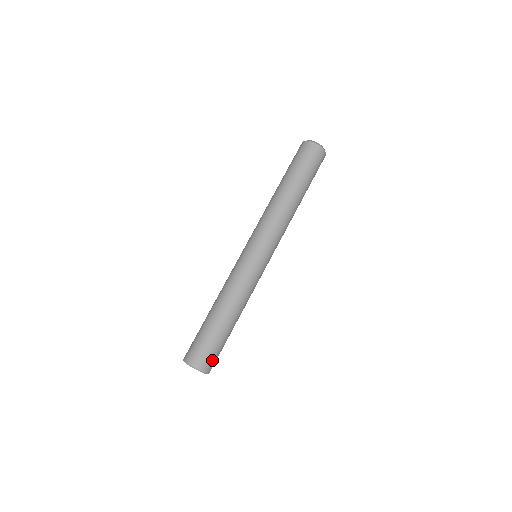
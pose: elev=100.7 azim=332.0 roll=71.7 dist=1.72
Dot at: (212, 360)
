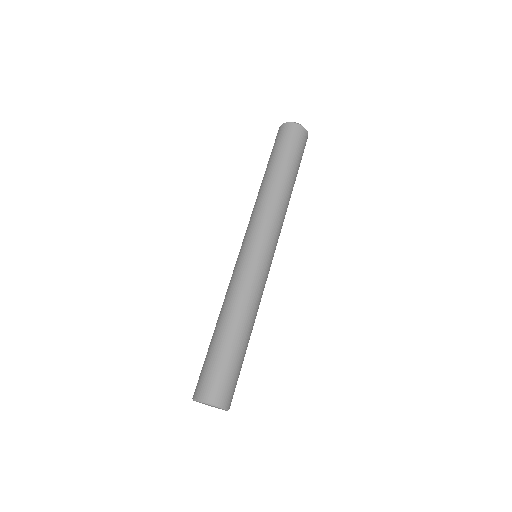
Dot at: (214, 384)
